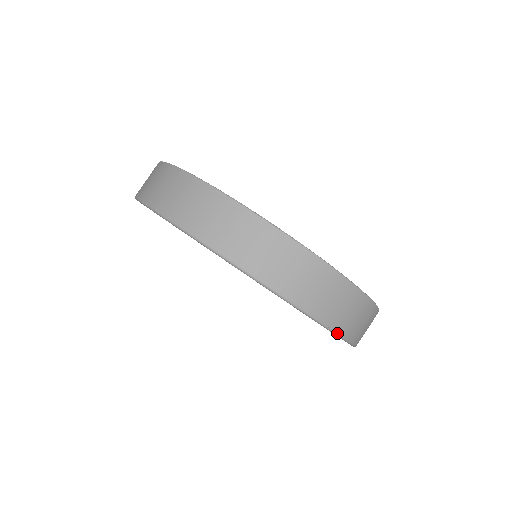
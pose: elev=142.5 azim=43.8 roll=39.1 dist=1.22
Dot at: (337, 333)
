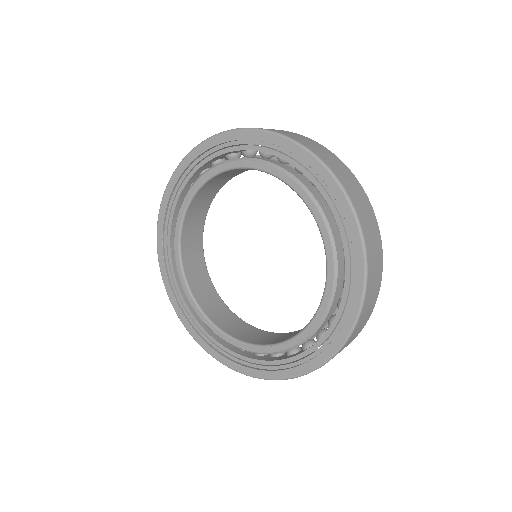
Dot at: (354, 209)
